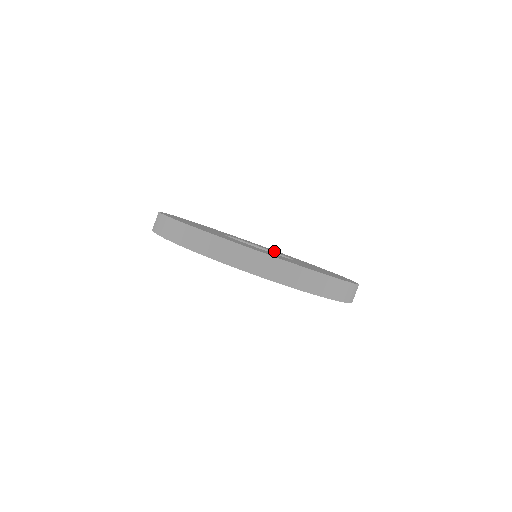
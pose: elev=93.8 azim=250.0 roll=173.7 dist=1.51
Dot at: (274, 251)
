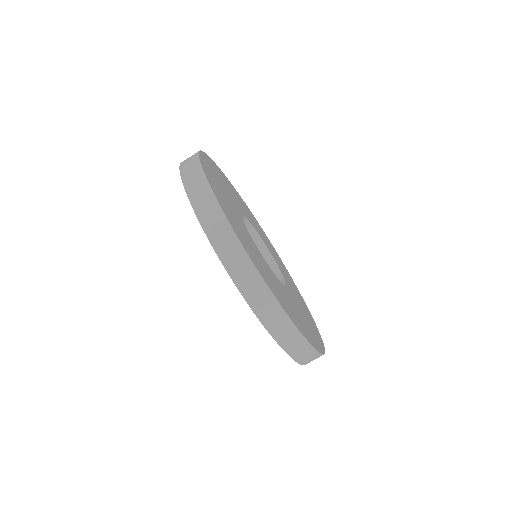
Dot at: occluded
